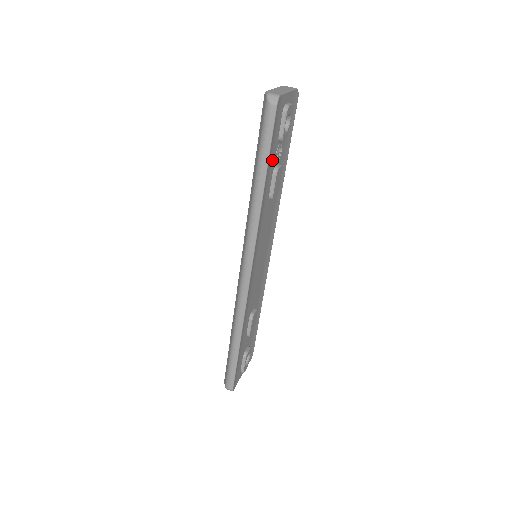
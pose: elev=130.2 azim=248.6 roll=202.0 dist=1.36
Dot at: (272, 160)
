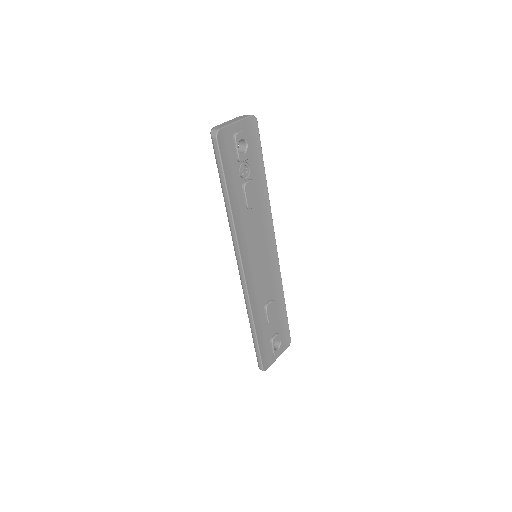
Dot at: (235, 178)
